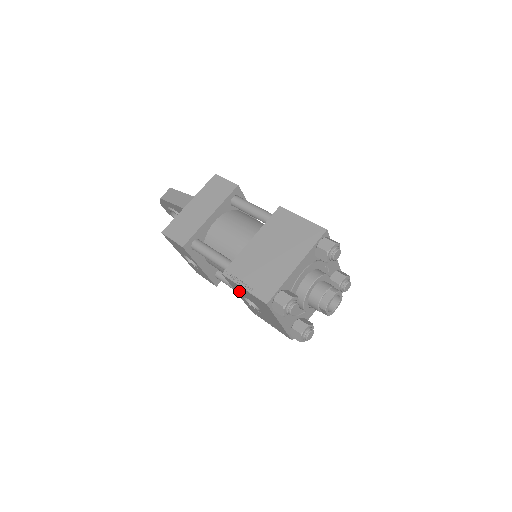
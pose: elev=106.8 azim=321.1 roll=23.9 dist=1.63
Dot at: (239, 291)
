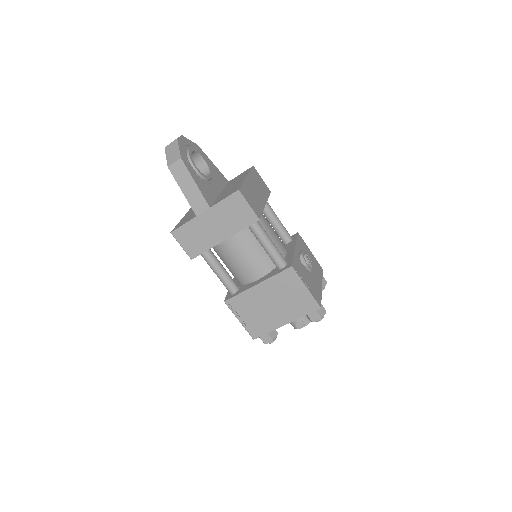
Dot at: occluded
